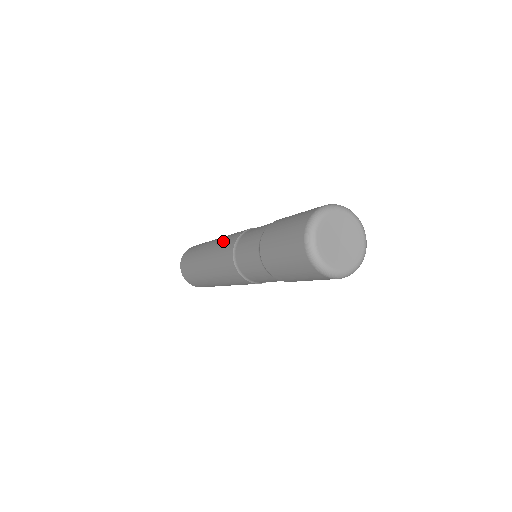
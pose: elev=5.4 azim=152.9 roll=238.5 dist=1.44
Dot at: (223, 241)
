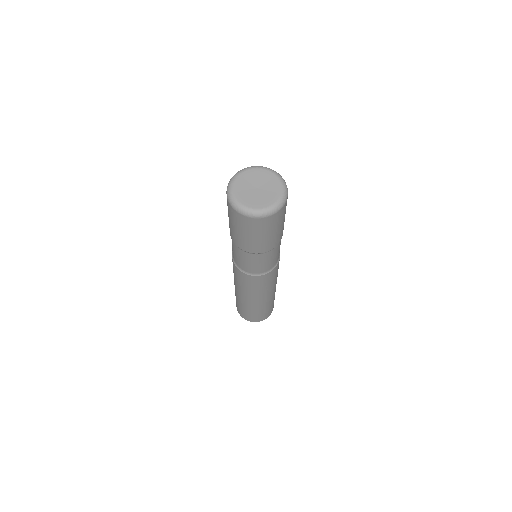
Dot at: occluded
